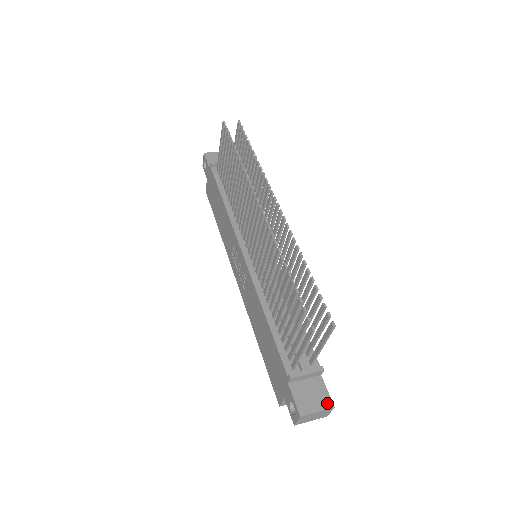
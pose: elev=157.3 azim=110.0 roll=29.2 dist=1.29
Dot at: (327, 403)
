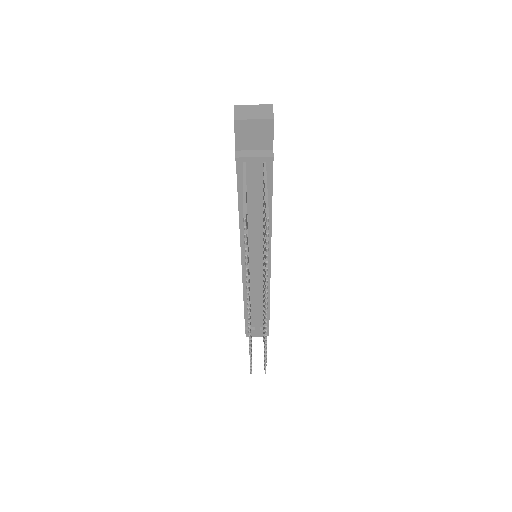
Dot at: occluded
